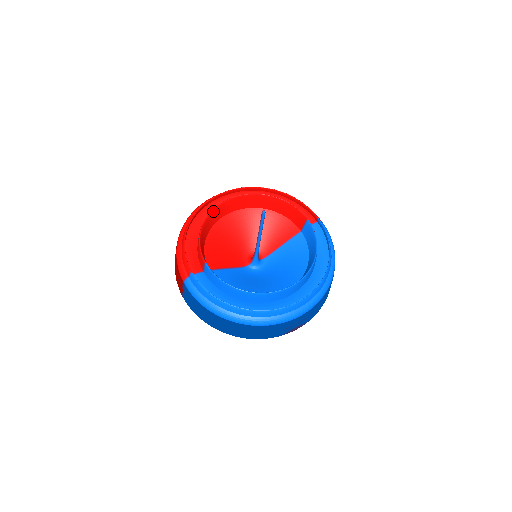
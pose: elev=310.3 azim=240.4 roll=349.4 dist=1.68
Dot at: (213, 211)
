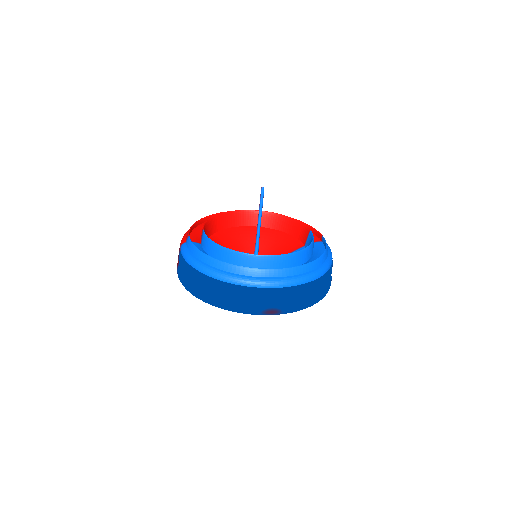
Dot at: (229, 213)
